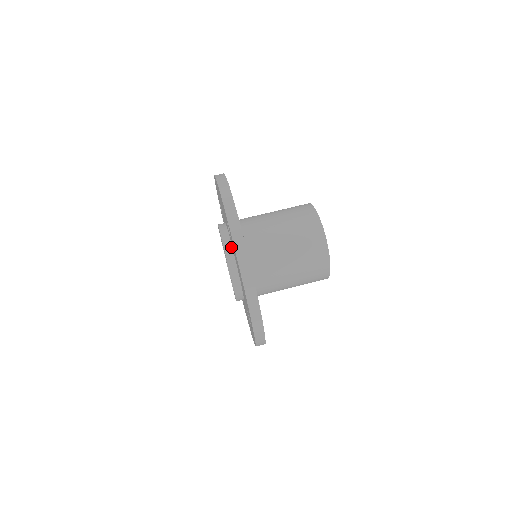
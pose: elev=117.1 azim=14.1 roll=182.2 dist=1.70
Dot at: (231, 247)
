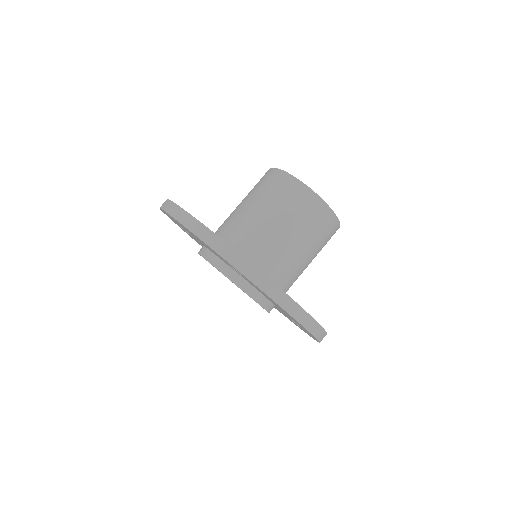
Dot at: (241, 278)
